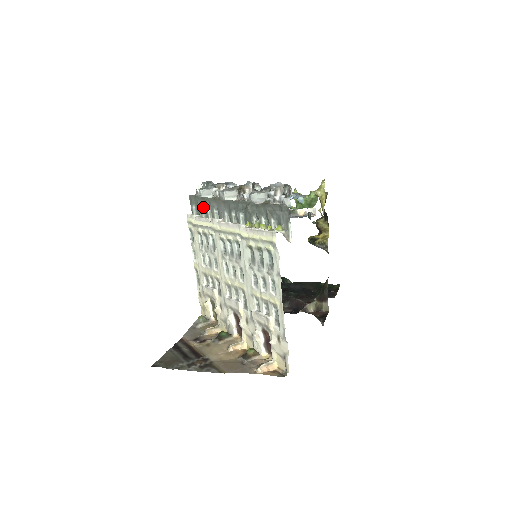
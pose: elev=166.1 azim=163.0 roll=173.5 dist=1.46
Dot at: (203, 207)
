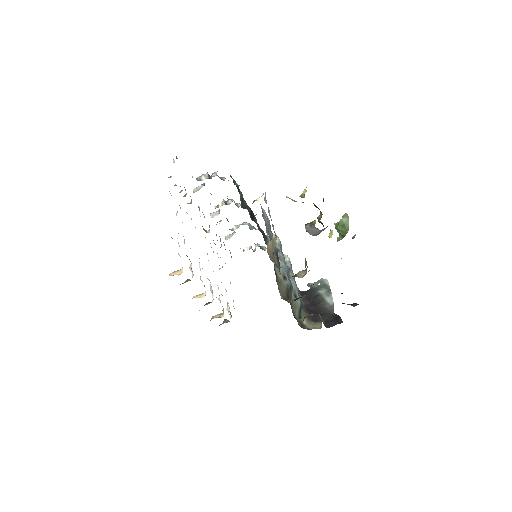
Dot at: (224, 244)
